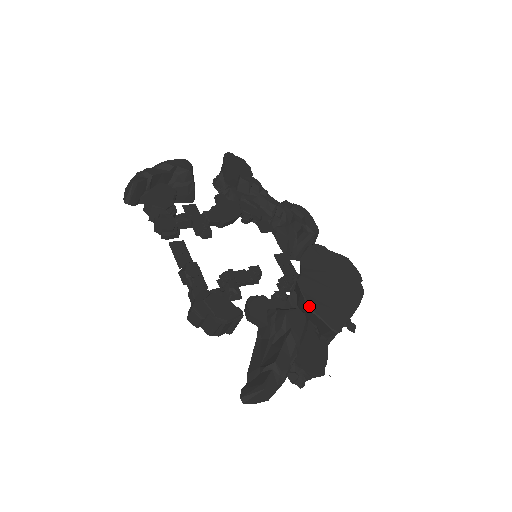
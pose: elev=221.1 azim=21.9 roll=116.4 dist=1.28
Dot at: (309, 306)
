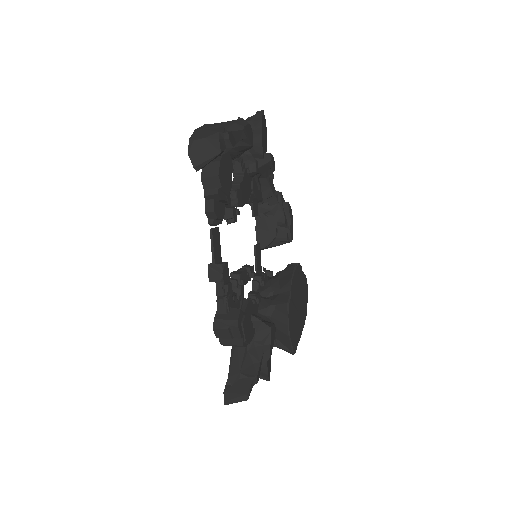
Dot at: (289, 331)
